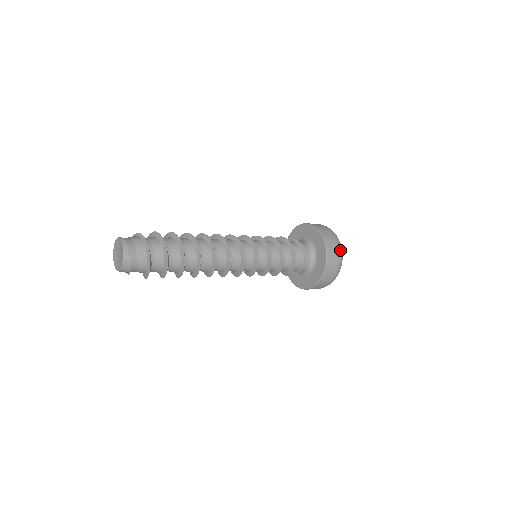
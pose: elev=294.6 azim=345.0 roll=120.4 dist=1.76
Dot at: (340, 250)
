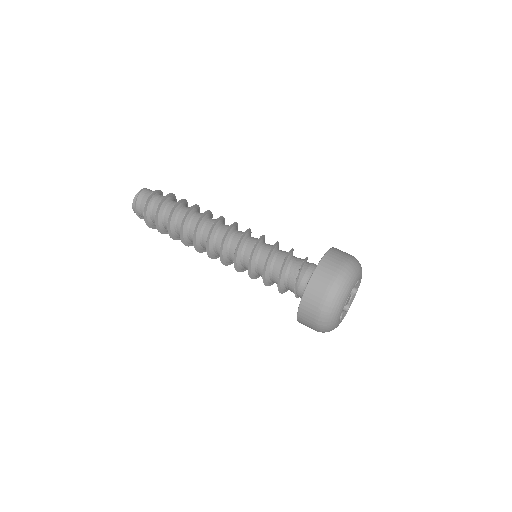
Dot at: (325, 308)
